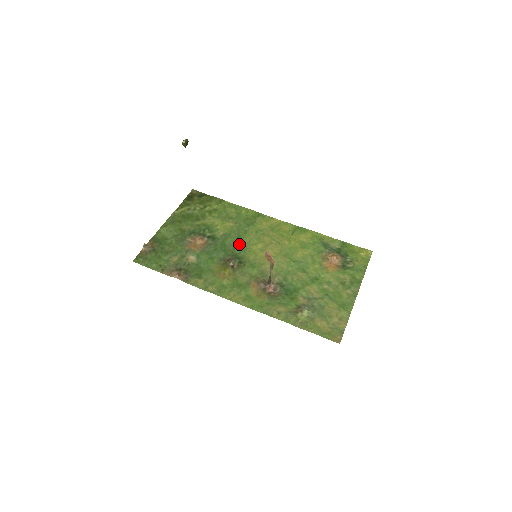
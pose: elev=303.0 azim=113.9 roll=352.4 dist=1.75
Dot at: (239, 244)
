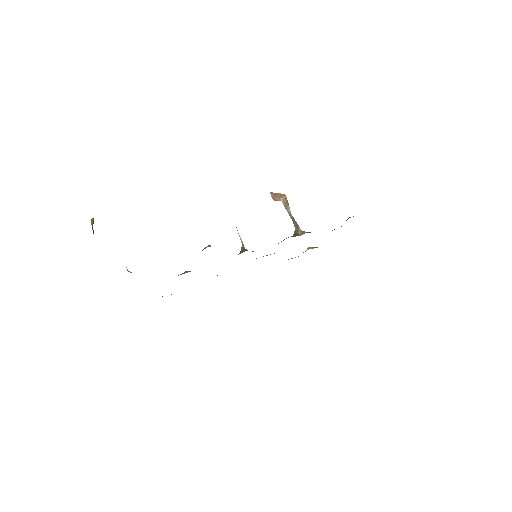
Dot at: occluded
